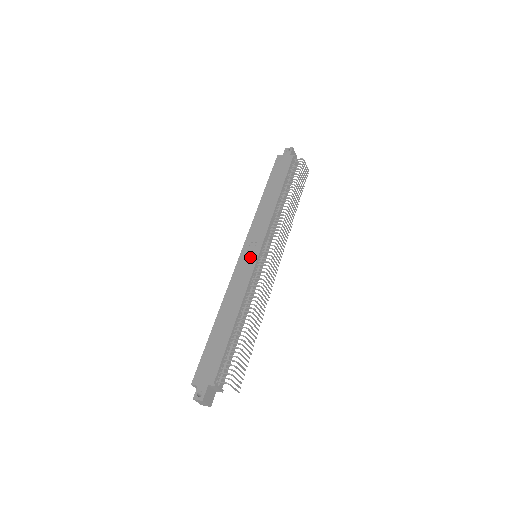
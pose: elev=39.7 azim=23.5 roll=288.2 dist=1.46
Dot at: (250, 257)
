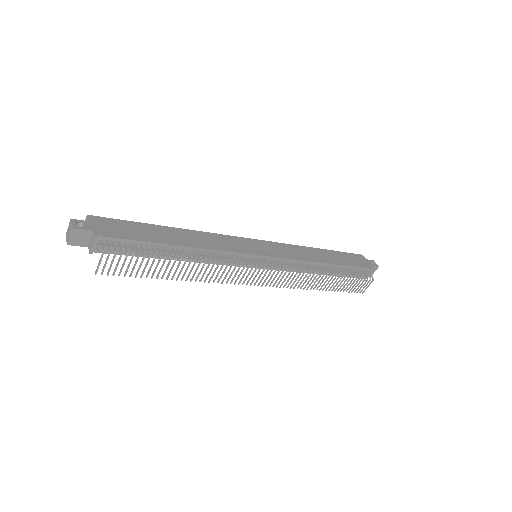
Dot at: (253, 248)
